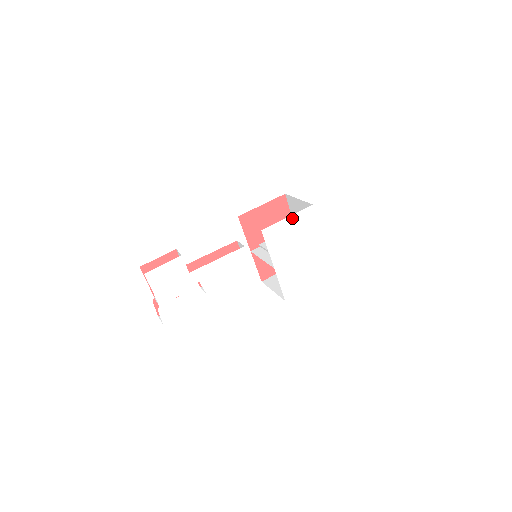
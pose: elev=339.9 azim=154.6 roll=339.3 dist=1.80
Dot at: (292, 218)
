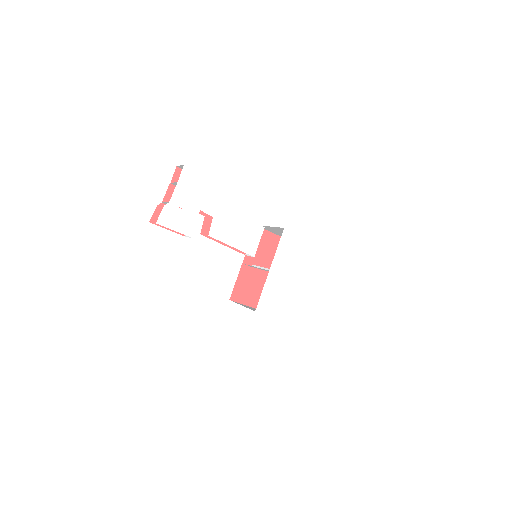
Dot at: (309, 243)
